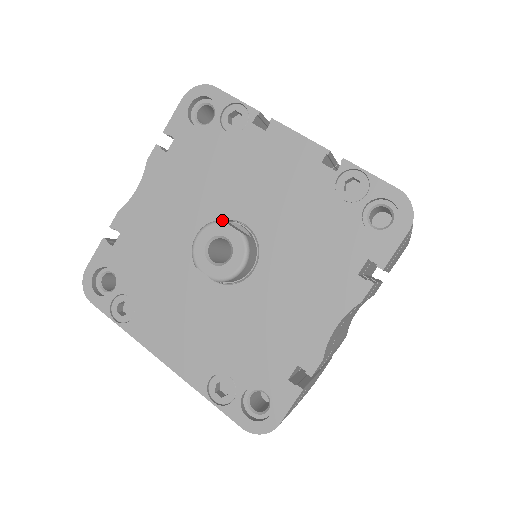
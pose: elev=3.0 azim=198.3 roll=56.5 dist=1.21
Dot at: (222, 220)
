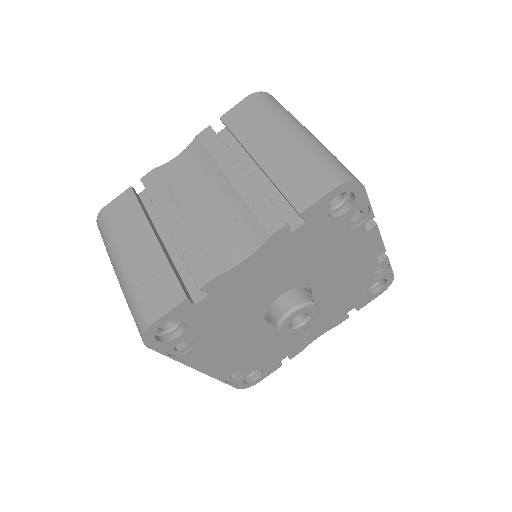
Dot at: (314, 303)
